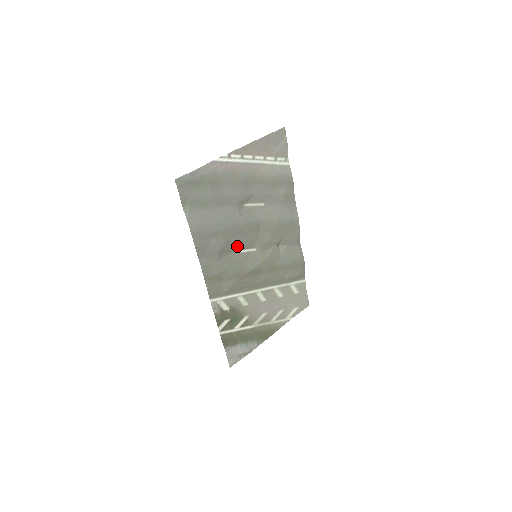
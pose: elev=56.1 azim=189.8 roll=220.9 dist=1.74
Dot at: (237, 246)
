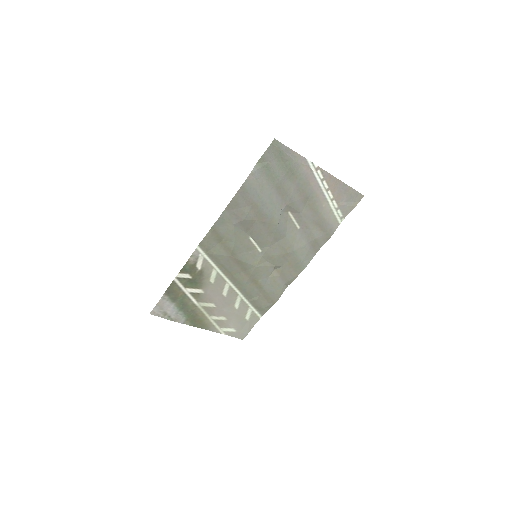
Dot at: (254, 233)
